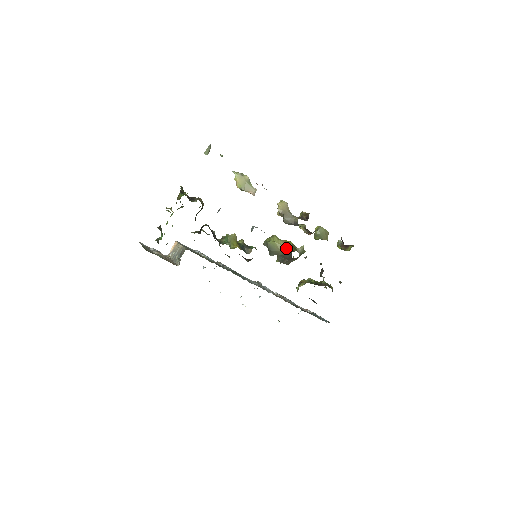
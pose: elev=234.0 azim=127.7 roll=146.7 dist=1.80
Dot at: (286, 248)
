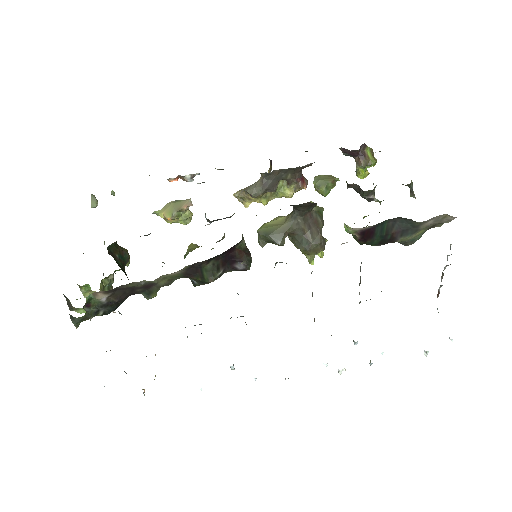
Dot at: (286, 216)
